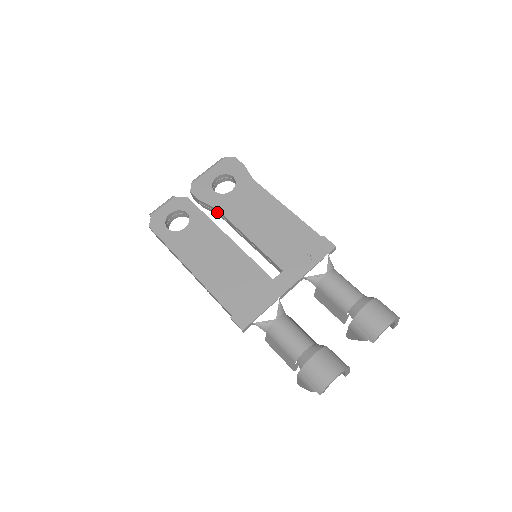
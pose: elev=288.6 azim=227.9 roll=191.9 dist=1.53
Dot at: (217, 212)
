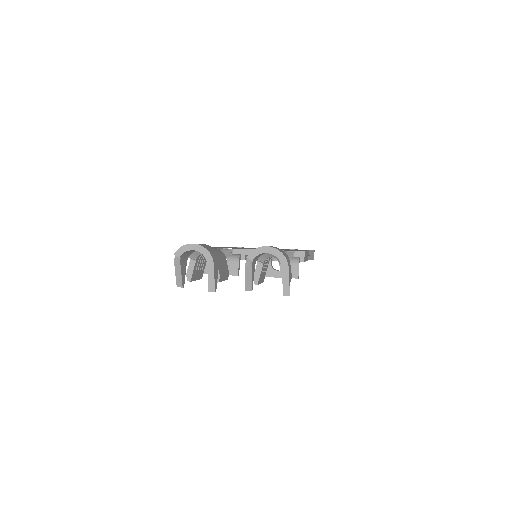
Dot at: occluded
